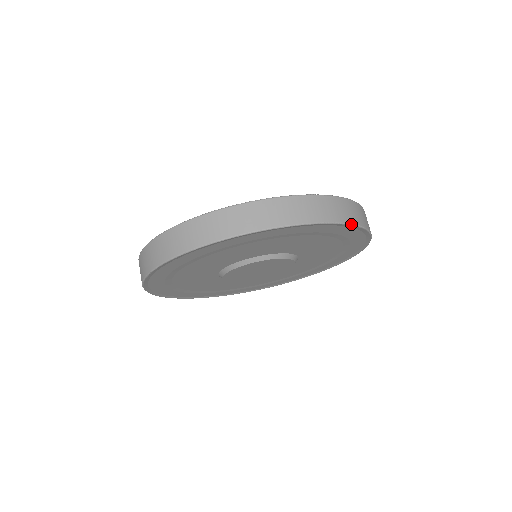
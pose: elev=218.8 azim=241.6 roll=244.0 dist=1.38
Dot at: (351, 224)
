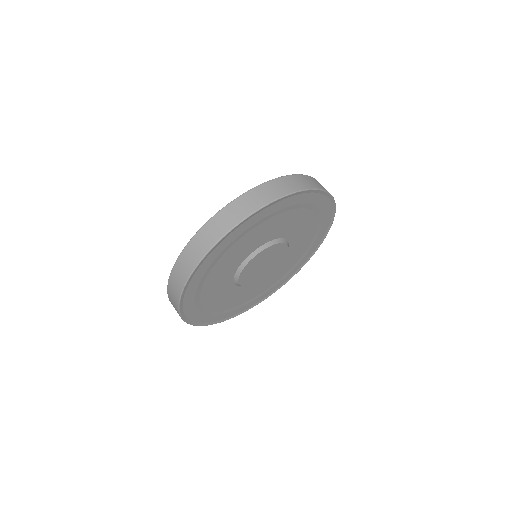
Dot at: (275, 200)
